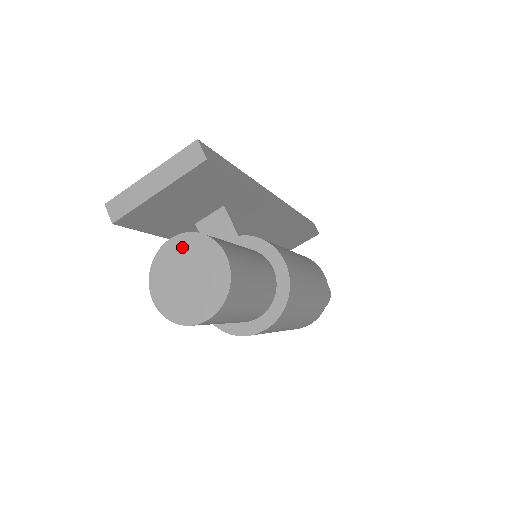
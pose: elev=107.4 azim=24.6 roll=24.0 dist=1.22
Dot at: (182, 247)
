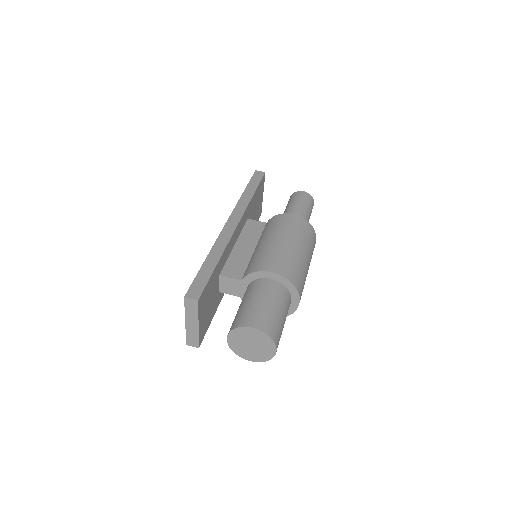
Dot at: (235, 338)
